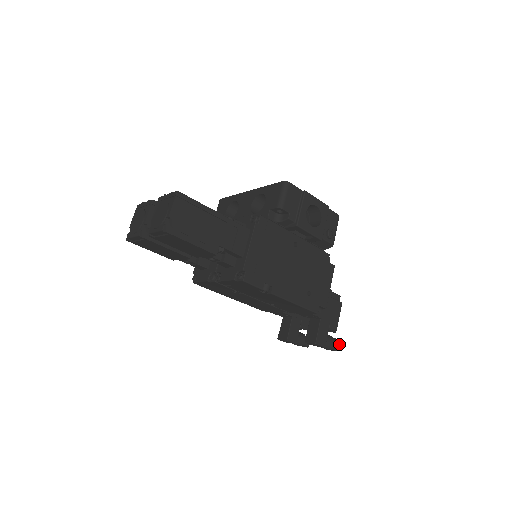
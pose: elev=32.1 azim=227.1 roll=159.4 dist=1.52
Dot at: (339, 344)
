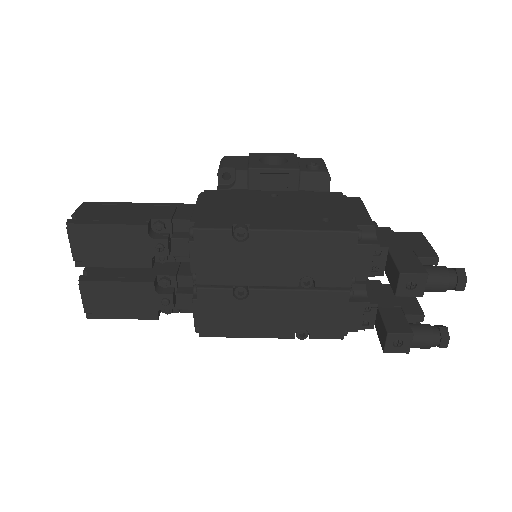
Dot at: (461, 268)
